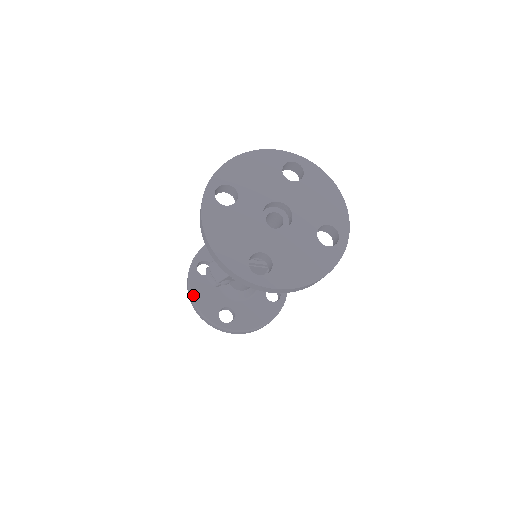
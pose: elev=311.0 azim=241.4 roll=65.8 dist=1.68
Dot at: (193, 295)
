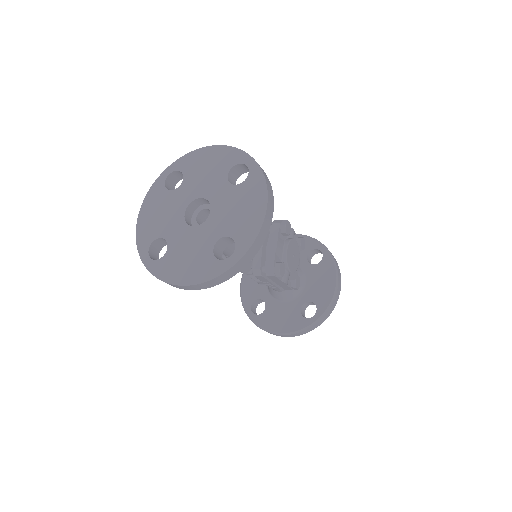
Dot at: (244, 276)
